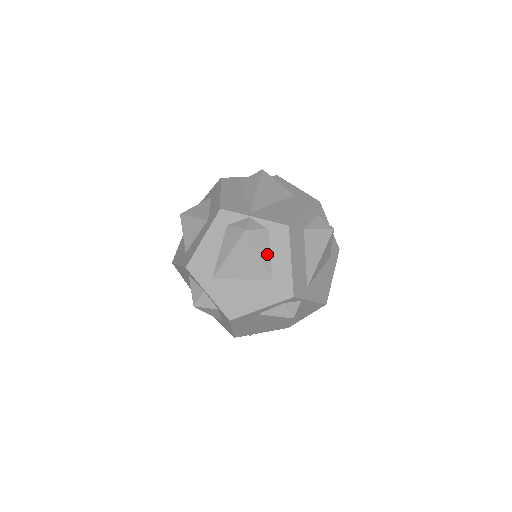
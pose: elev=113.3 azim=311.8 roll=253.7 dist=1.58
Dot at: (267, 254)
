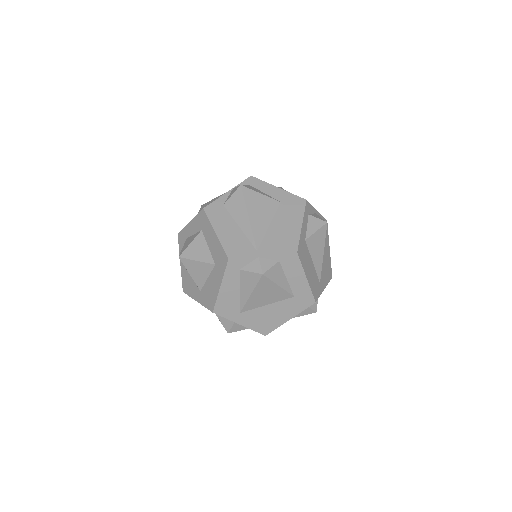
Dot at: (284, 281)
